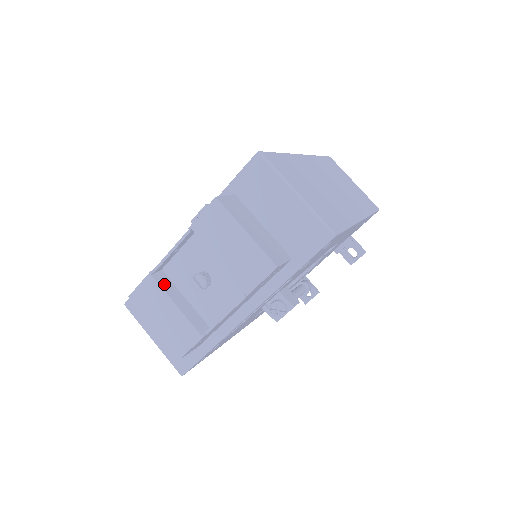
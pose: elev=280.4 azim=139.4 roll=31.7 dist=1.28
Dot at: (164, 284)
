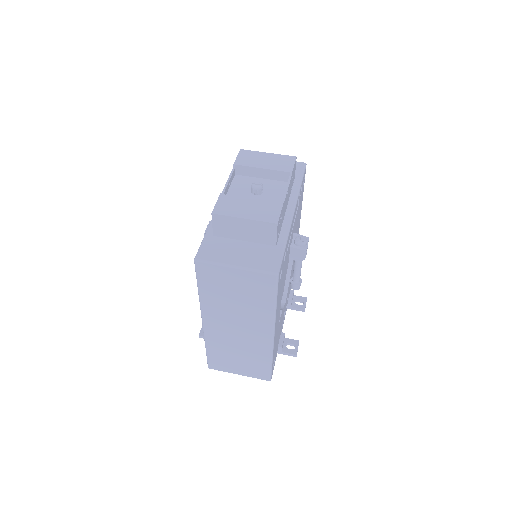
Dot at: (234, 198)
